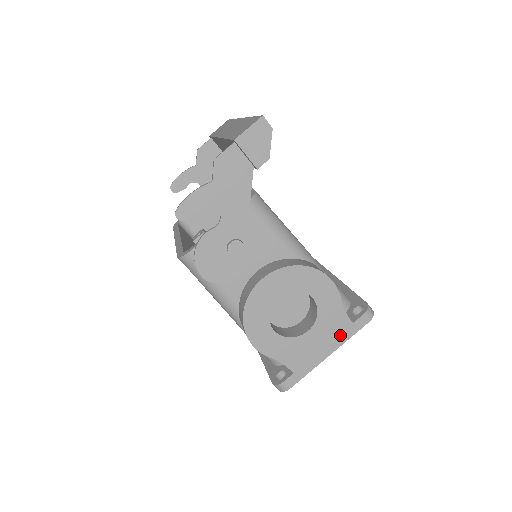
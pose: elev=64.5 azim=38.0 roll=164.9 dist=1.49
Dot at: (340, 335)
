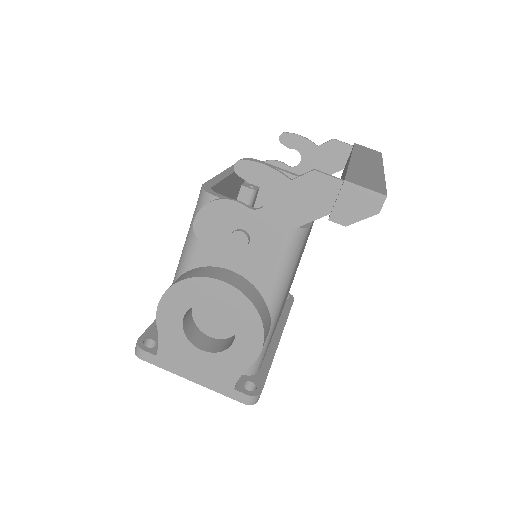
Dot at: (216, 382)
